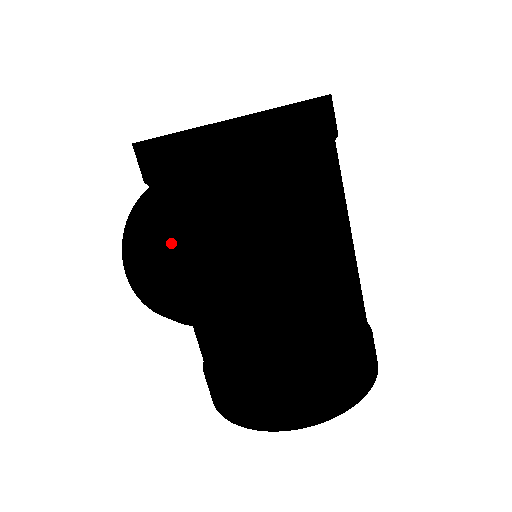
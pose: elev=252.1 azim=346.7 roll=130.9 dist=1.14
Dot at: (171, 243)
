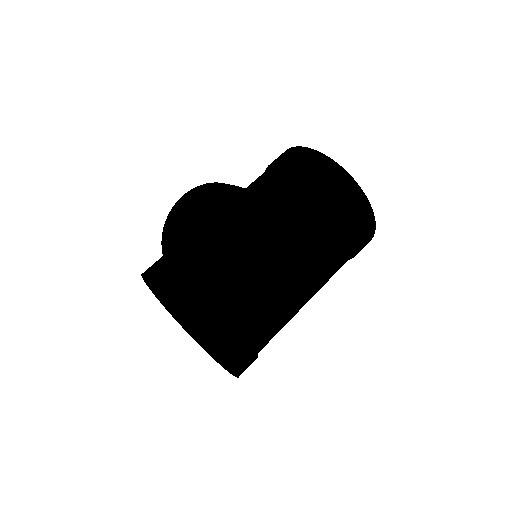
Dot at: (251, 187)
